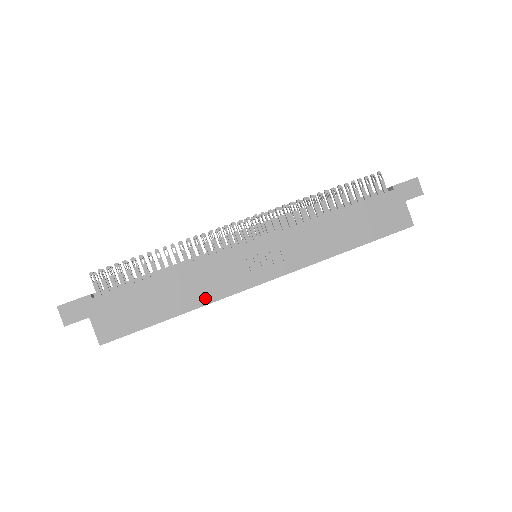
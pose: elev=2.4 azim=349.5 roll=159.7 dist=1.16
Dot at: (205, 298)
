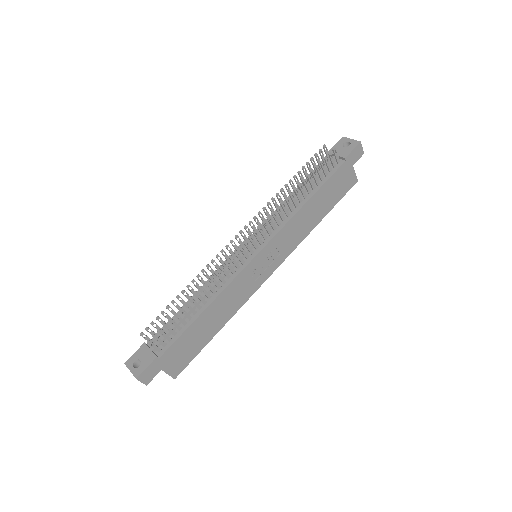
Dot at: (234, 309)
